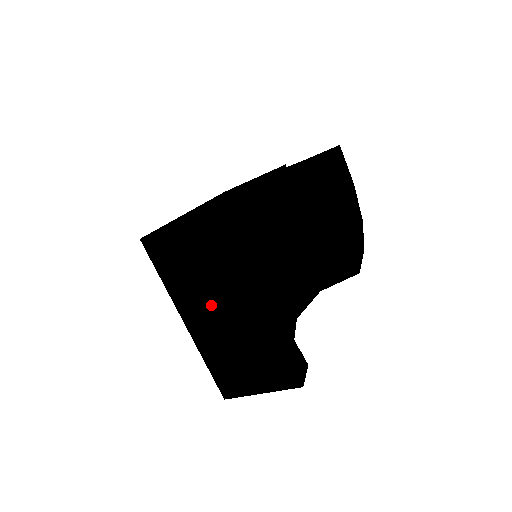
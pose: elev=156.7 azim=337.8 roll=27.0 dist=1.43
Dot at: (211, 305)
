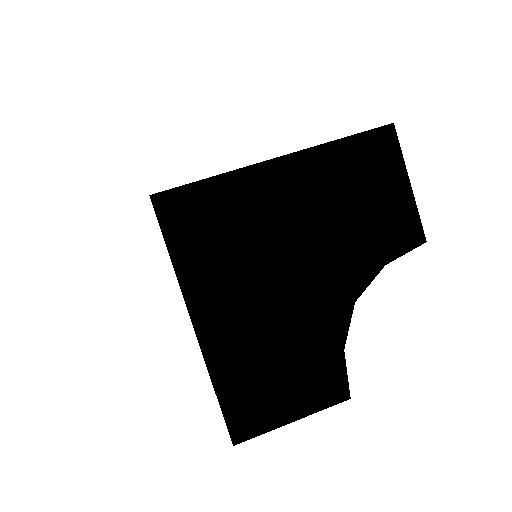
Dot at: occluded
